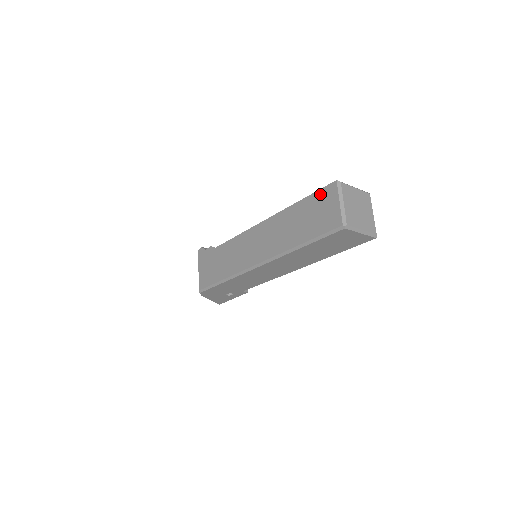
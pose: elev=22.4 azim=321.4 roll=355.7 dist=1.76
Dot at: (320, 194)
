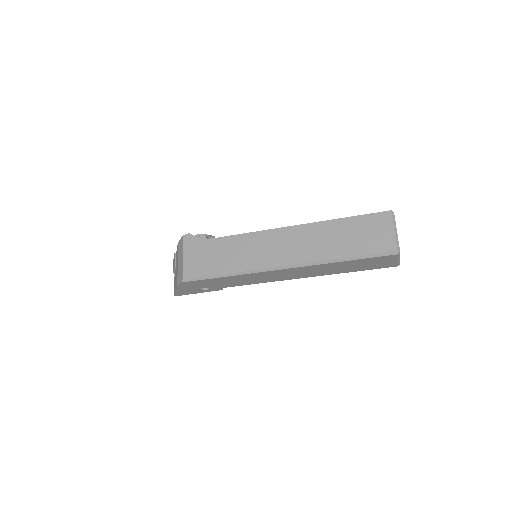
Dot at: (371, 218)
